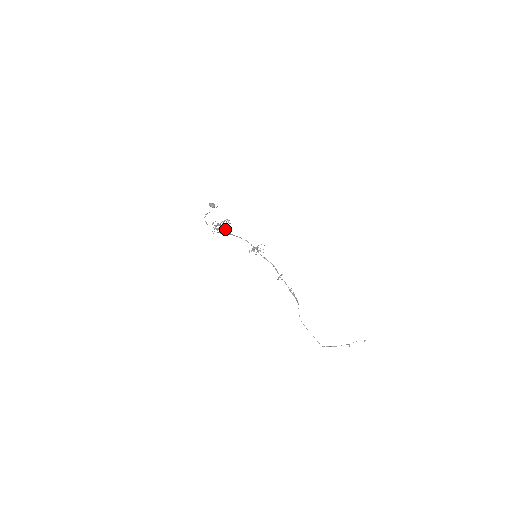
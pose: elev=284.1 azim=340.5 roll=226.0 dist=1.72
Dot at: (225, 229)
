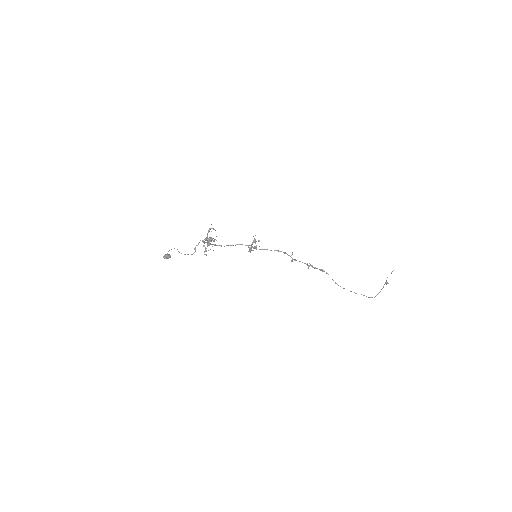
Dot at: (215, 239)
